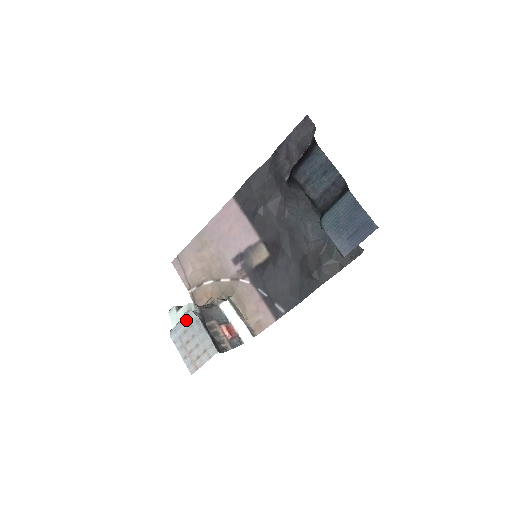
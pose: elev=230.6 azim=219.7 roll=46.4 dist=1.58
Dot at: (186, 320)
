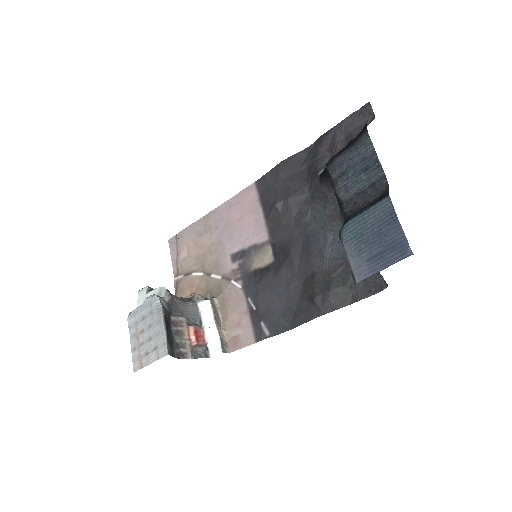
Dot at: (148, 304)
